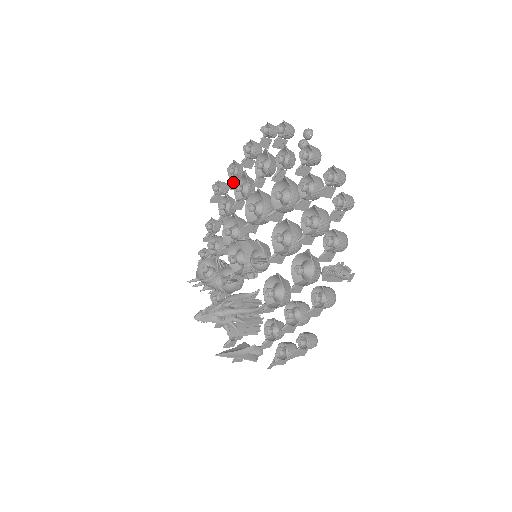
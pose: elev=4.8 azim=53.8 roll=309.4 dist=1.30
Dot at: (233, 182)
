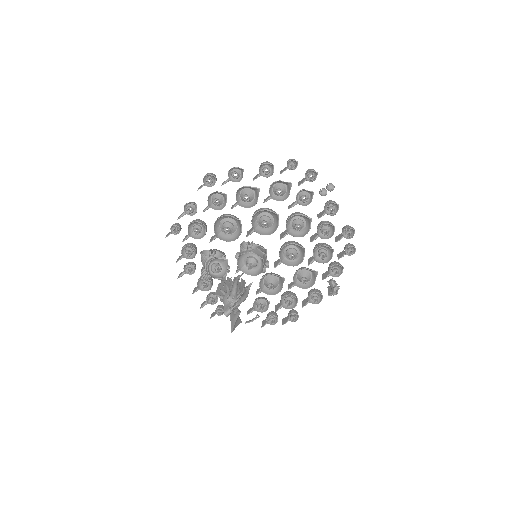
Dot at: (228, 180)
